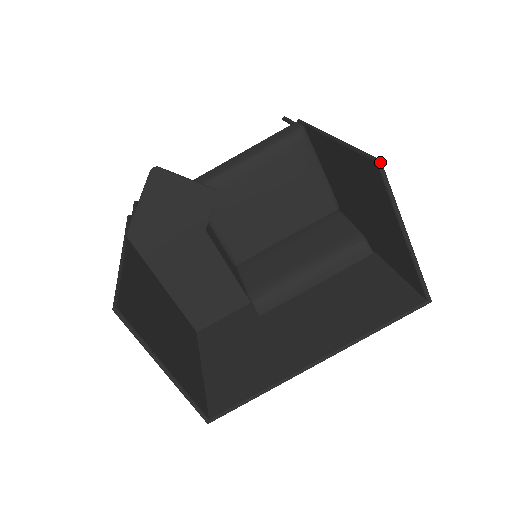
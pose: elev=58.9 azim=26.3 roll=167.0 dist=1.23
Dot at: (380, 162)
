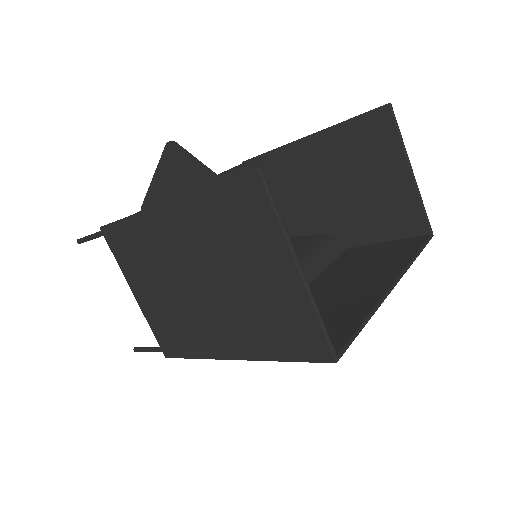
Dot at: (391, 104)
